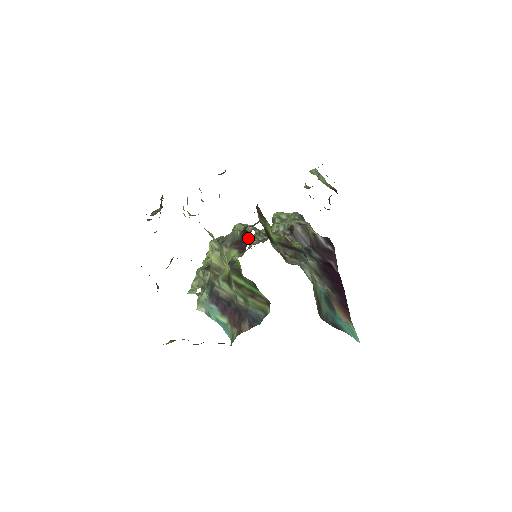
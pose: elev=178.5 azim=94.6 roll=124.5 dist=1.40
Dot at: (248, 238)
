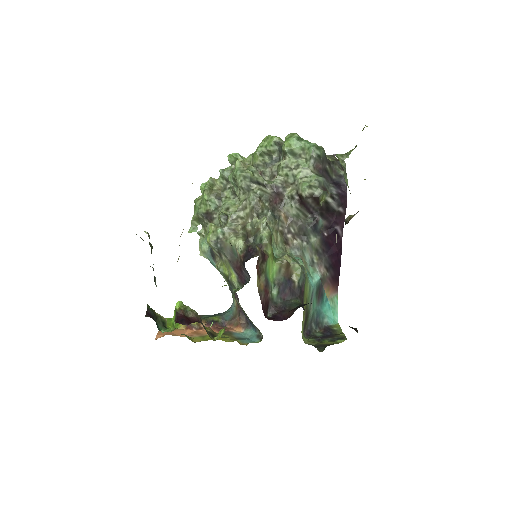
Dot at: (247, 273)
